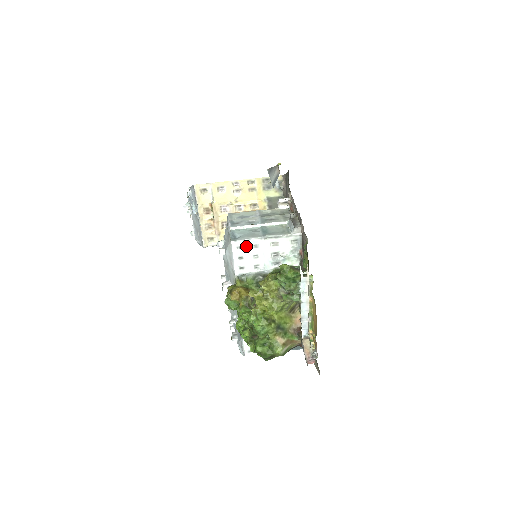
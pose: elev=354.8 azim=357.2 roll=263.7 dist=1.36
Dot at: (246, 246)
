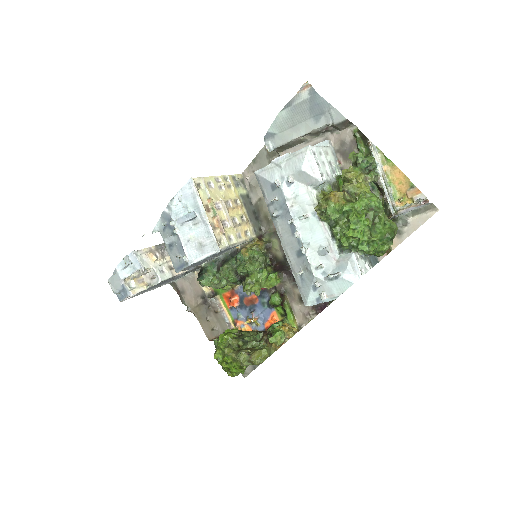
Dot at: (316, 152)
